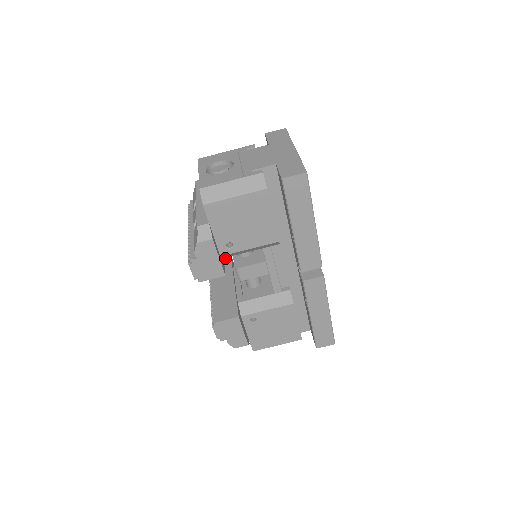
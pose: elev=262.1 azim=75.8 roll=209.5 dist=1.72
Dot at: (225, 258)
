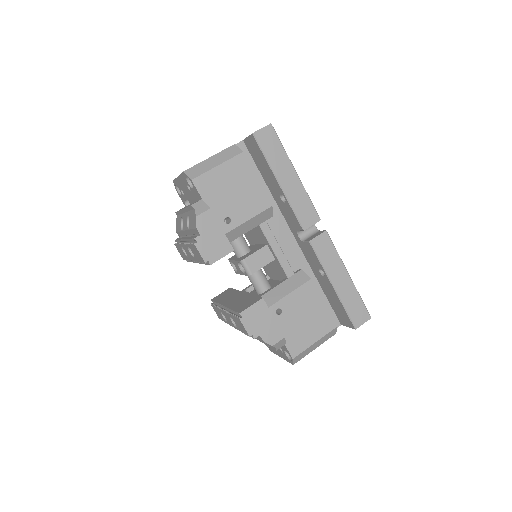
Dot at: (226, 291)
